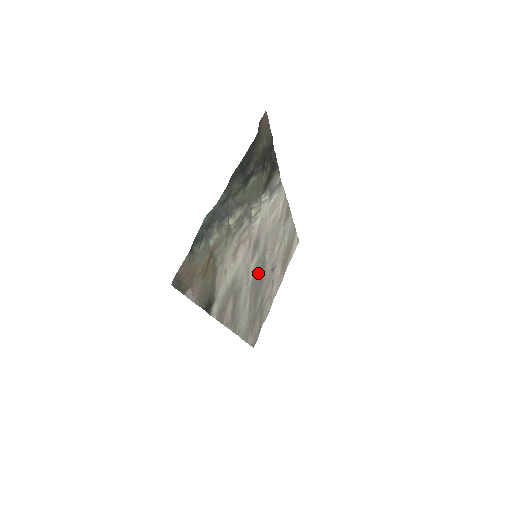
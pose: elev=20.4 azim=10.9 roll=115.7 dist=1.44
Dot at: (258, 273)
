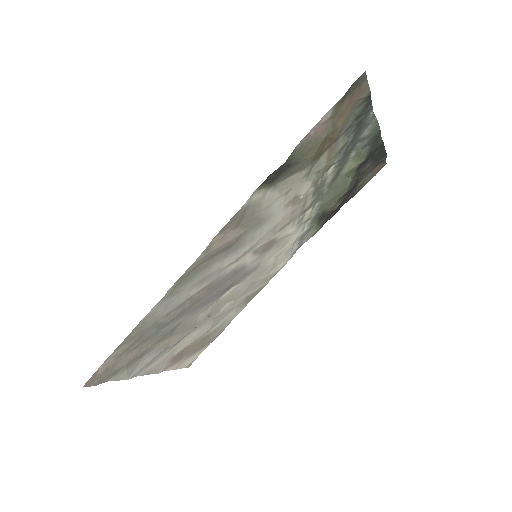
Dot at: (226, 282)
